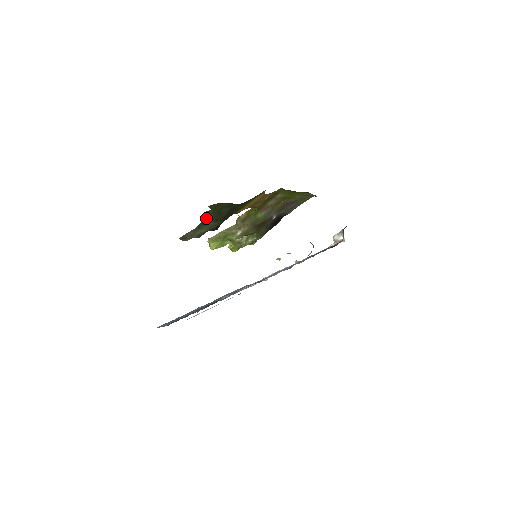
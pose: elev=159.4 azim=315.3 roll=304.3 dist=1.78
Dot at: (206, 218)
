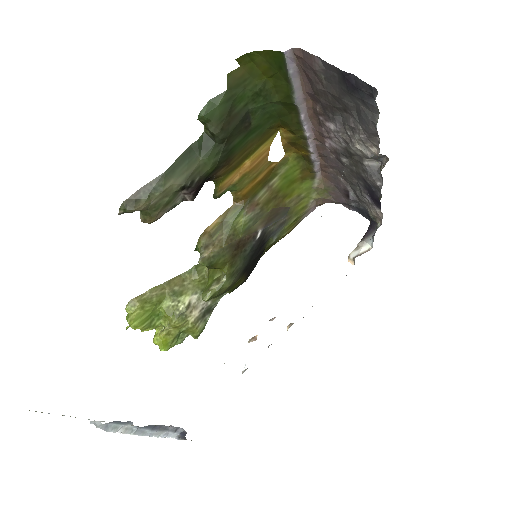
Dot at: (208, 117)
